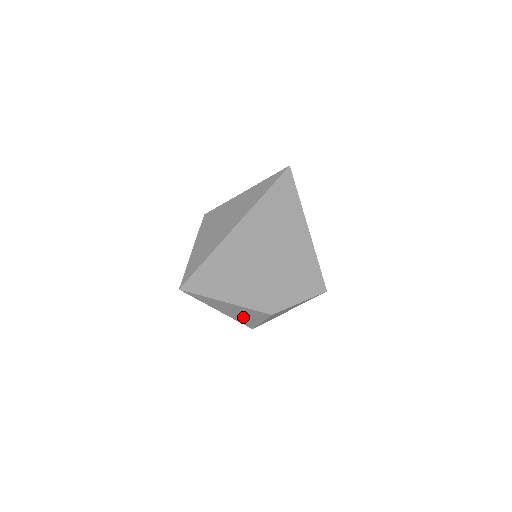
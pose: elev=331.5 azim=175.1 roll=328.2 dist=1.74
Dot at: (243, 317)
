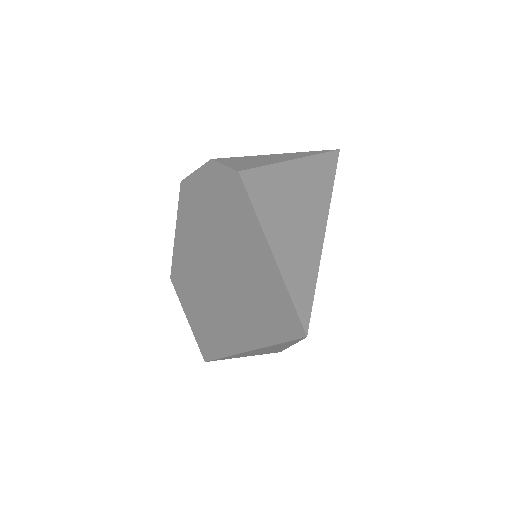
Dot at: (245, 354)
